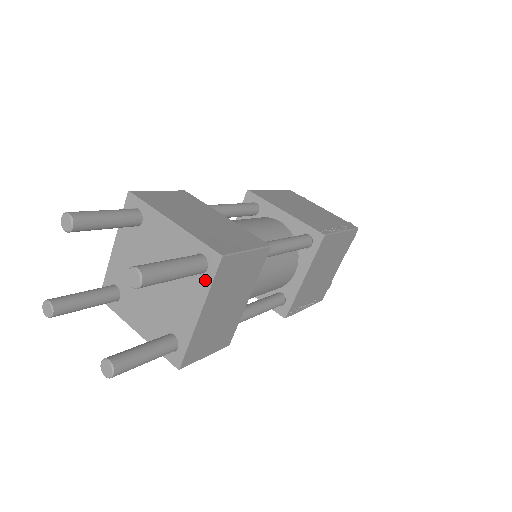
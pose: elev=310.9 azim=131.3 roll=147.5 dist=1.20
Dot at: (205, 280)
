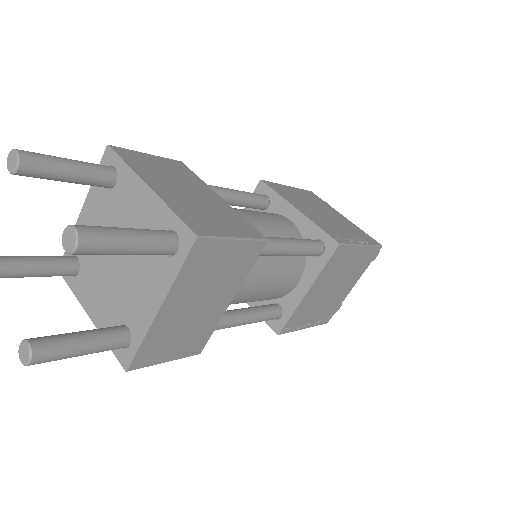
Dot at: (173, 264)
